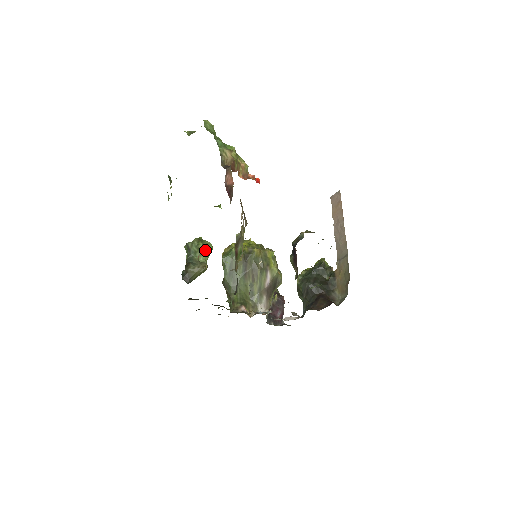
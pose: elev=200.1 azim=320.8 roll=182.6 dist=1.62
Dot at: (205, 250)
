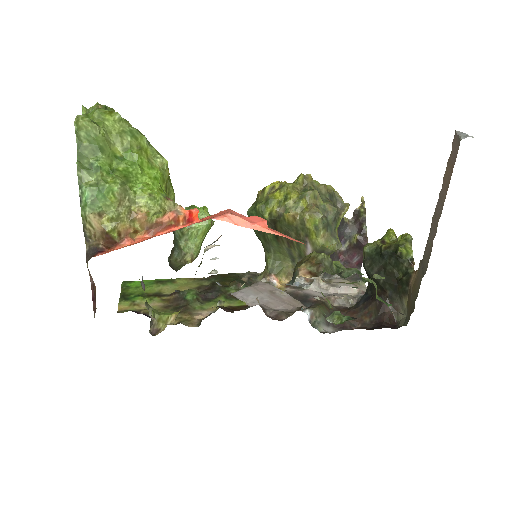
Dot at: (194, 233)
